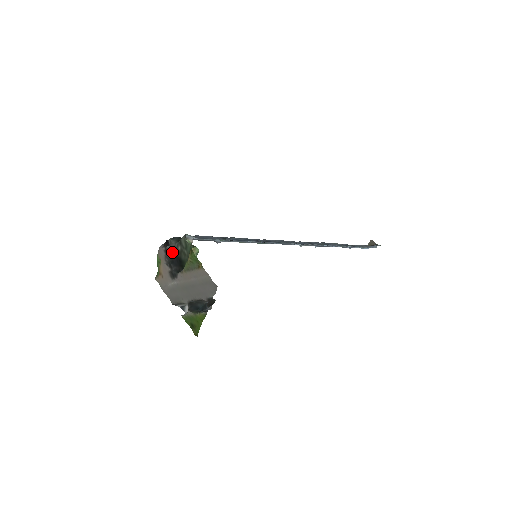
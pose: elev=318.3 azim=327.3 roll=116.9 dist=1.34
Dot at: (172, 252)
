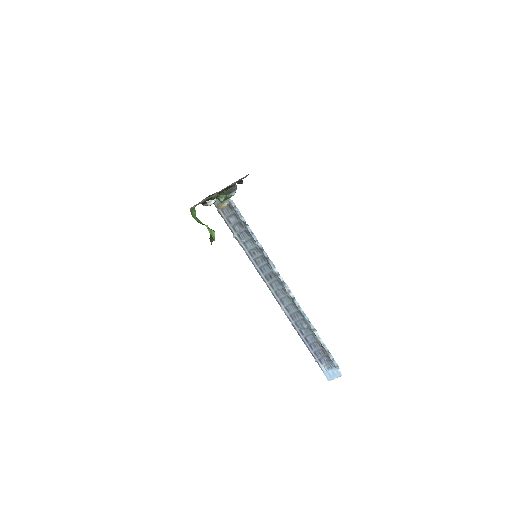
Dot at: occluded
